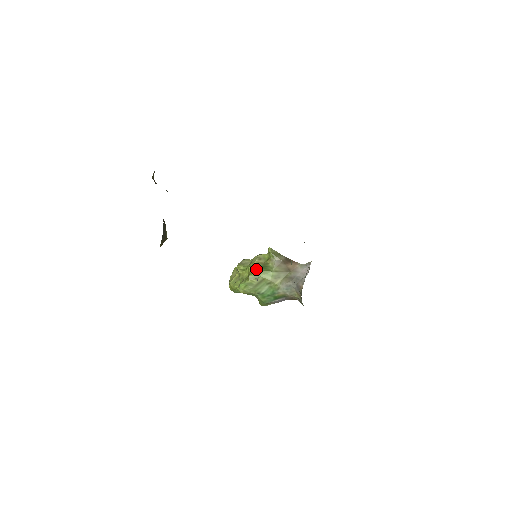
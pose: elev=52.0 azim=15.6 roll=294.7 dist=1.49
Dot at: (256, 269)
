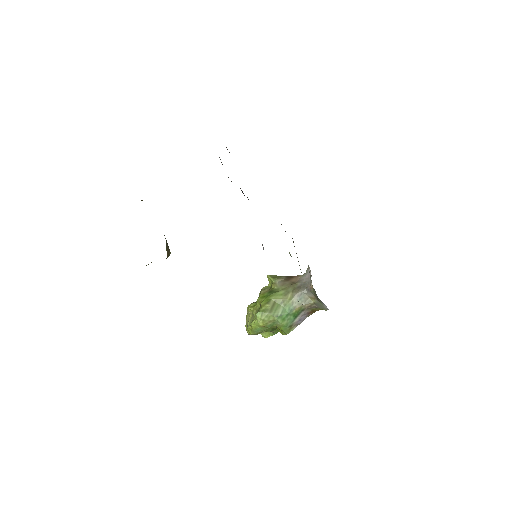
Dot at: (265, 296)
